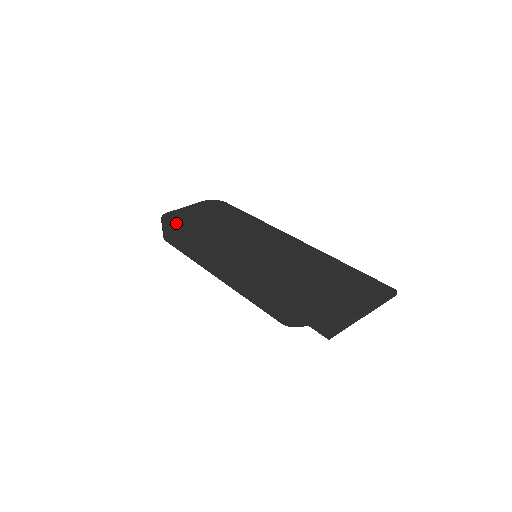
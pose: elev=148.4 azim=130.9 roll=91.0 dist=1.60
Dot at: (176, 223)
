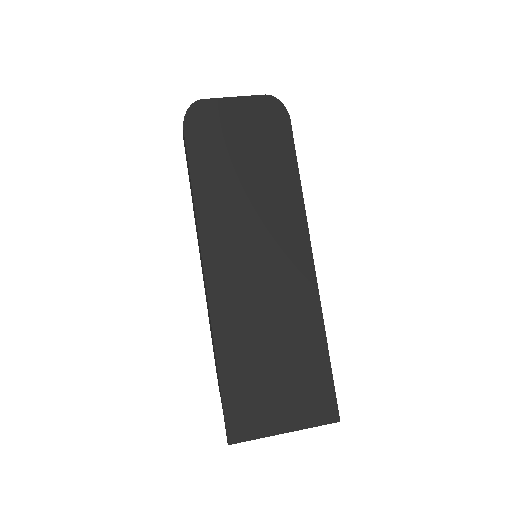
Dot at: (198, 137)
